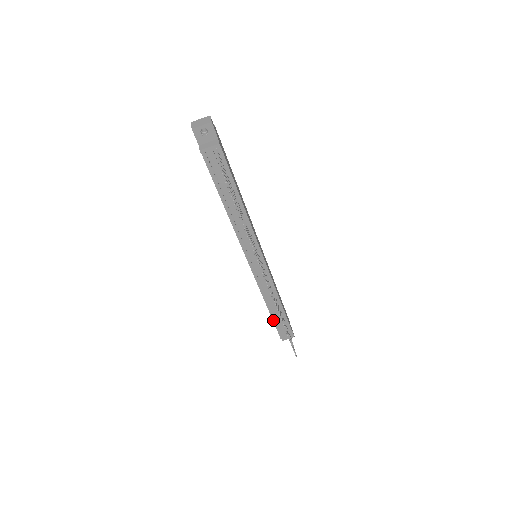
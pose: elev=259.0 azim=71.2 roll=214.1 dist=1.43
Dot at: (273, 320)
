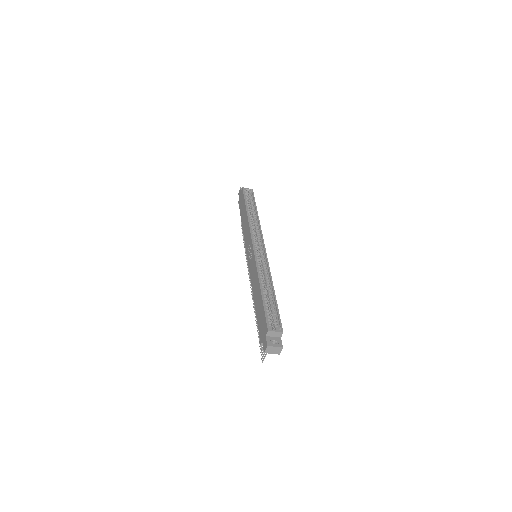
Dot at: occluded
